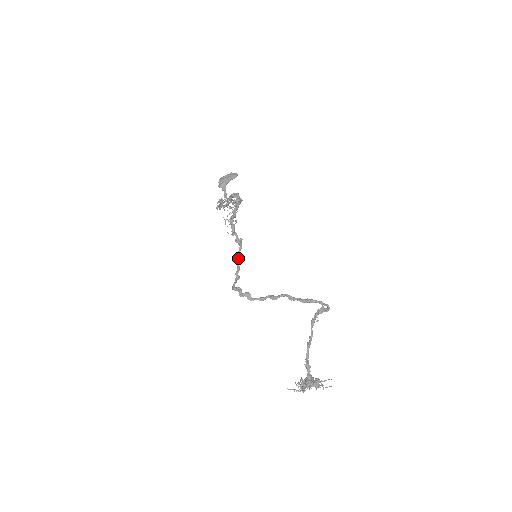
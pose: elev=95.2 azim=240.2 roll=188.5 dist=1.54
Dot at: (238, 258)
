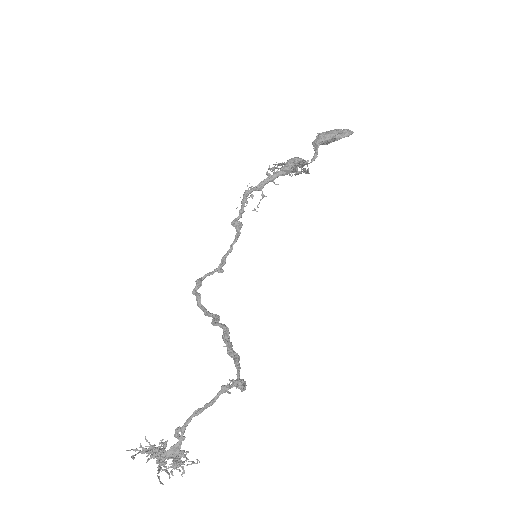
Dot at: (231, 246)
